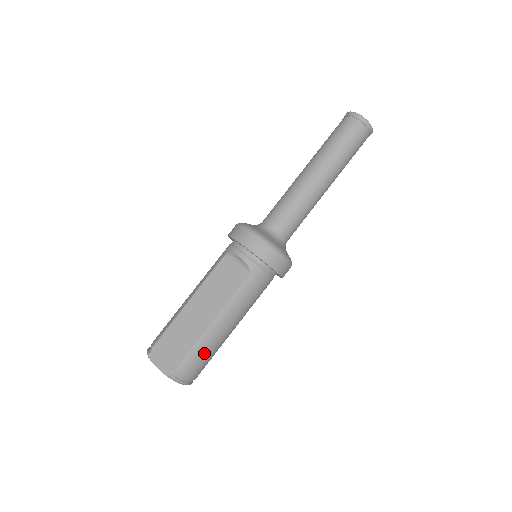
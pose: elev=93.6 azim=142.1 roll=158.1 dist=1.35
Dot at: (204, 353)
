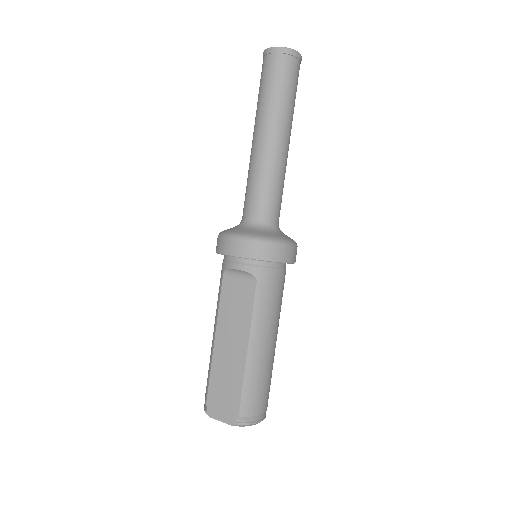
Dot at: (258, 383)
